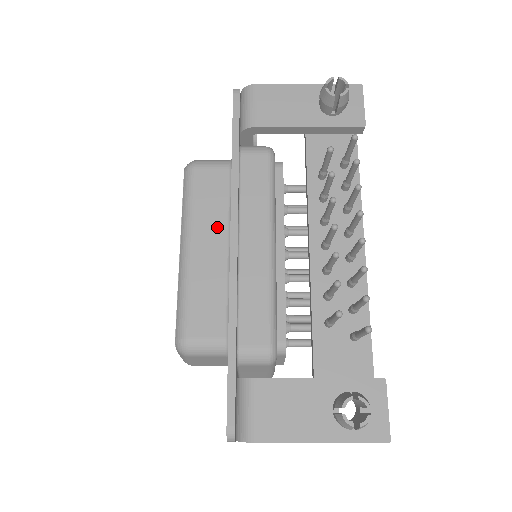
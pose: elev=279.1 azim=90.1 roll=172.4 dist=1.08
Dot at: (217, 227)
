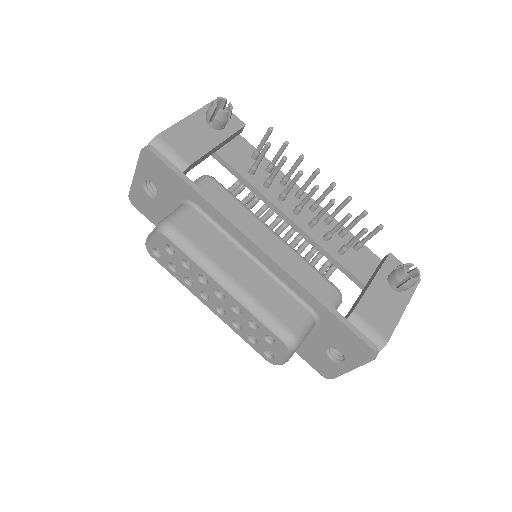
Dot at: (231, 252)
